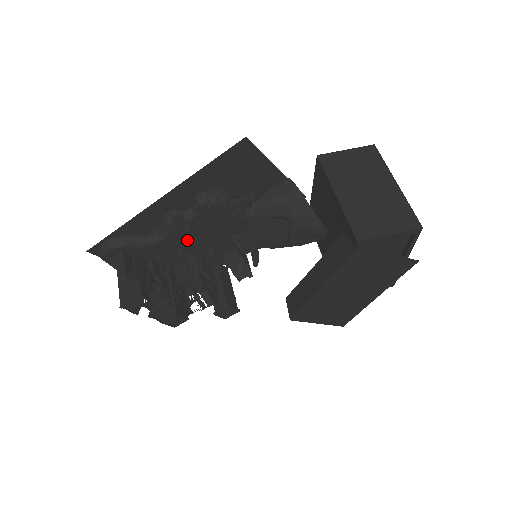
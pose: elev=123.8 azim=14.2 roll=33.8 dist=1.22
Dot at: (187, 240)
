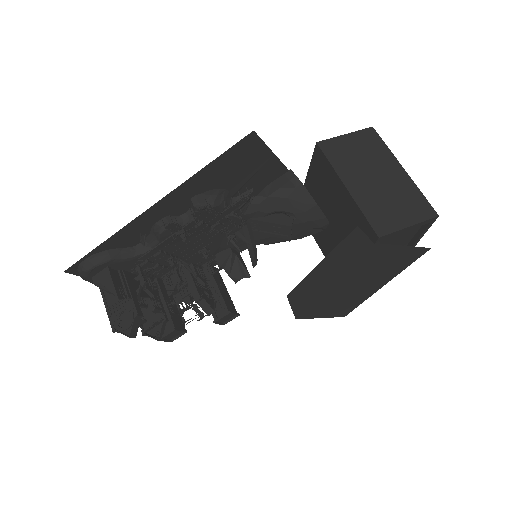
Dot at: (179, 246)
